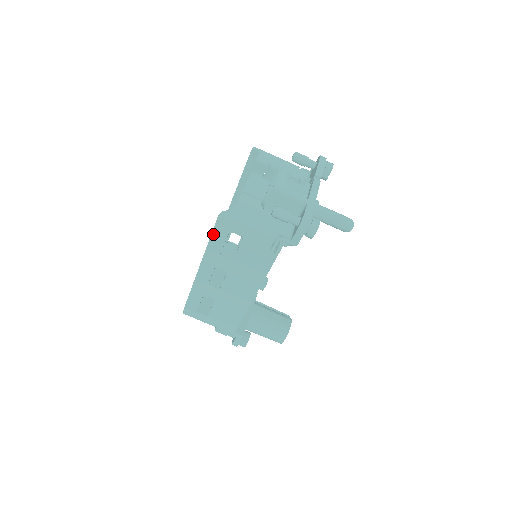
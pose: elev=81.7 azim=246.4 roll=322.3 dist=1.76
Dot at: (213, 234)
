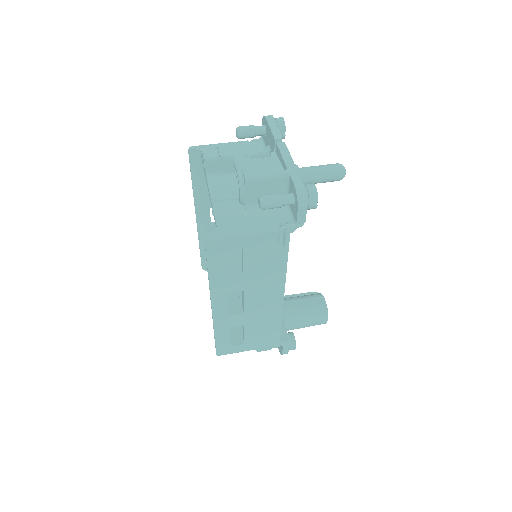
Dot at: (209, 264)
